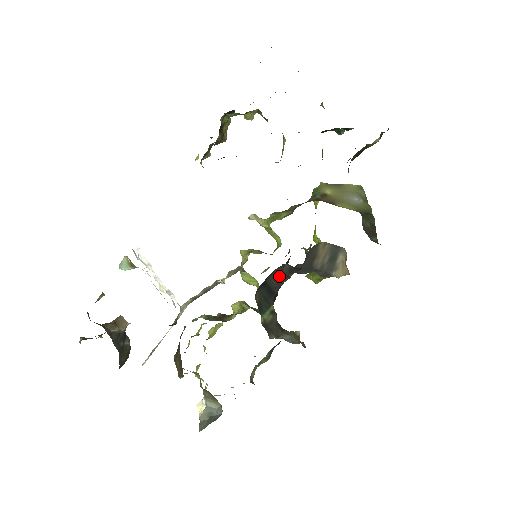
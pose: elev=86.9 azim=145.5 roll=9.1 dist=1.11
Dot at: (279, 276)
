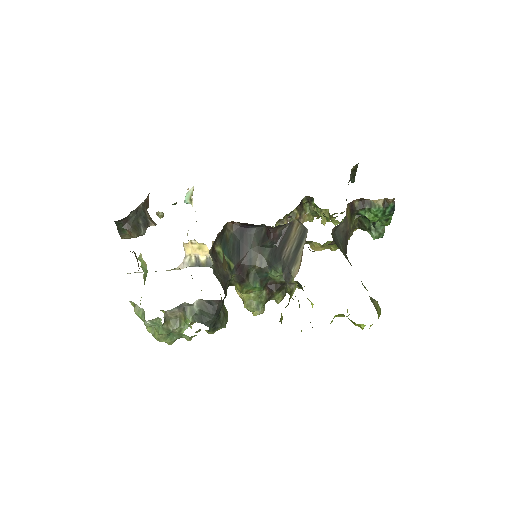
Dot at: (255, 243)
